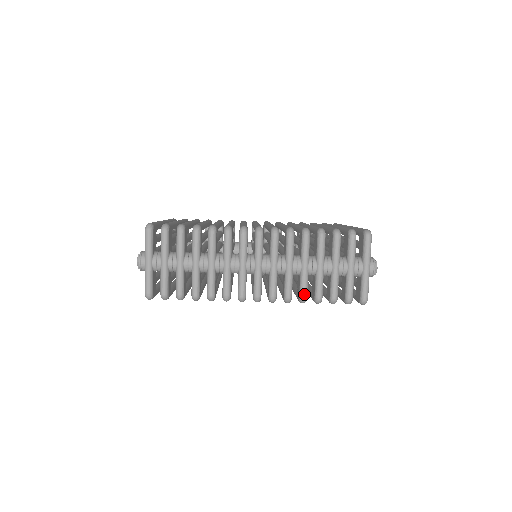
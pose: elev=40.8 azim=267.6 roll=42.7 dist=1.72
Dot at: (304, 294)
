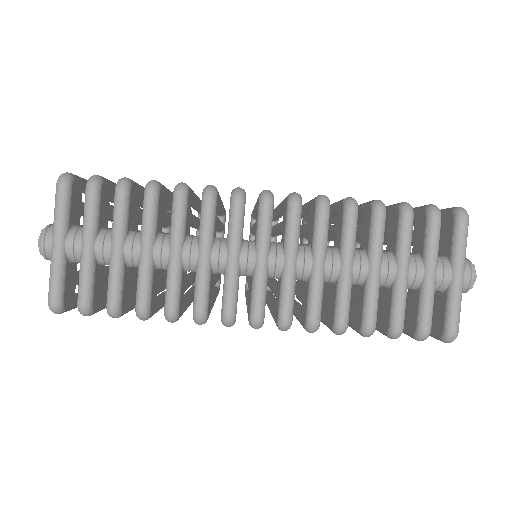
Dot at: (343, 317)
